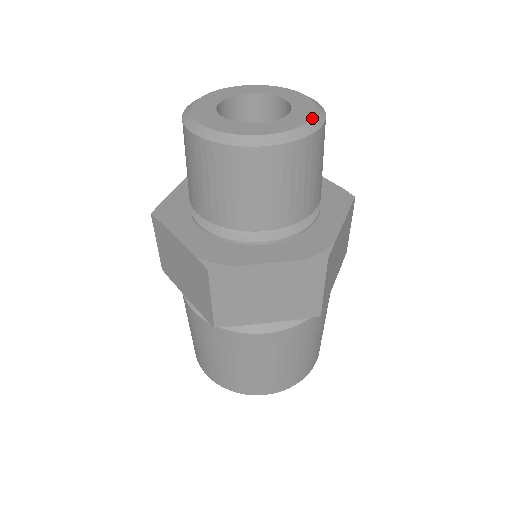
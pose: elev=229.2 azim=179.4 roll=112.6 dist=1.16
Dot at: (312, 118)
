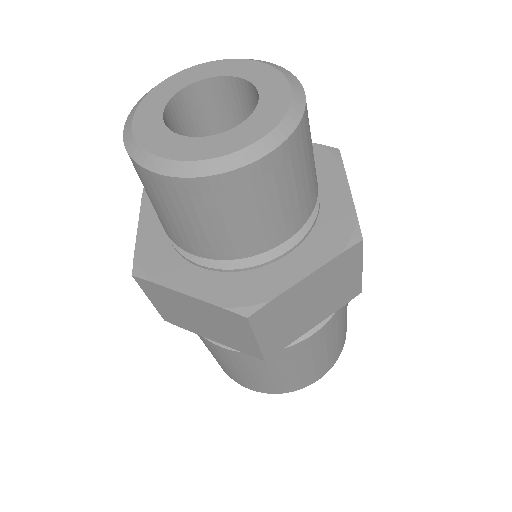
Dot at: (249, 145)
